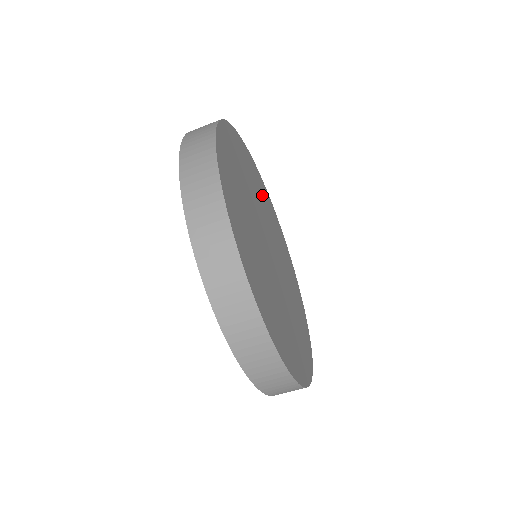
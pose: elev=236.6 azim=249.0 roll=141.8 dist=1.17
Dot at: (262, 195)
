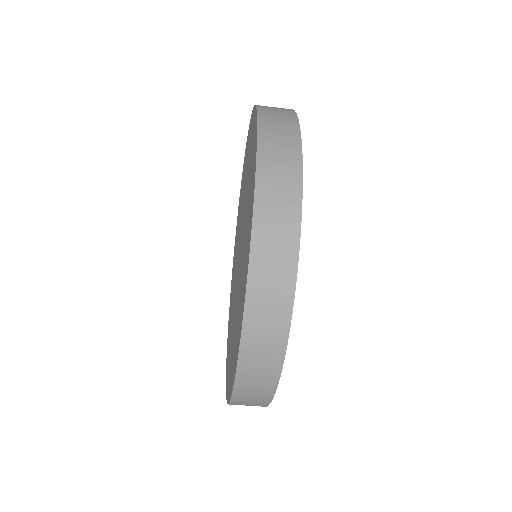
Dot at: occluded
